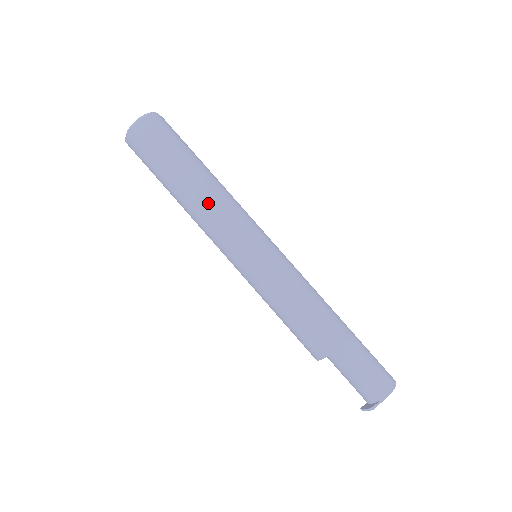
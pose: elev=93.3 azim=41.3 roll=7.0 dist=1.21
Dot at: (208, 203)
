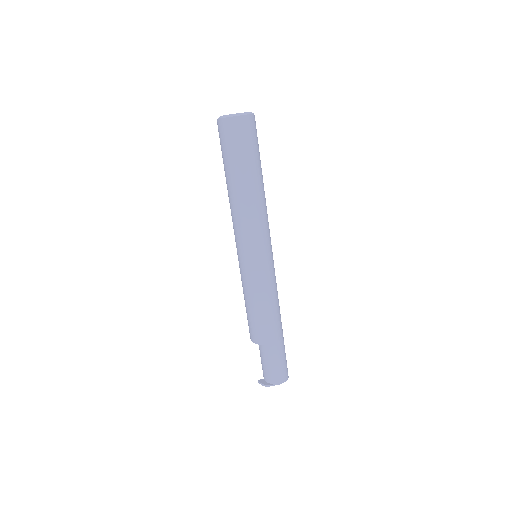
Dot at: (251, 207)
